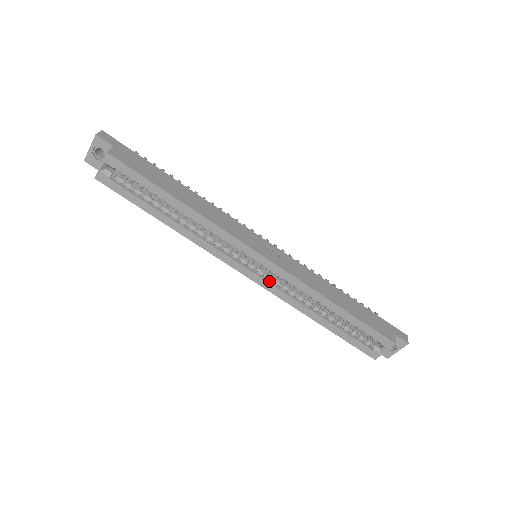
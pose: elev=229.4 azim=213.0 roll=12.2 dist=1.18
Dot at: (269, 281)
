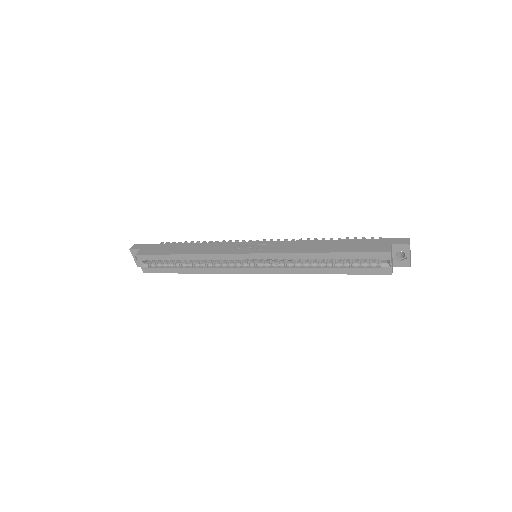
Dot at: (270, 267)
